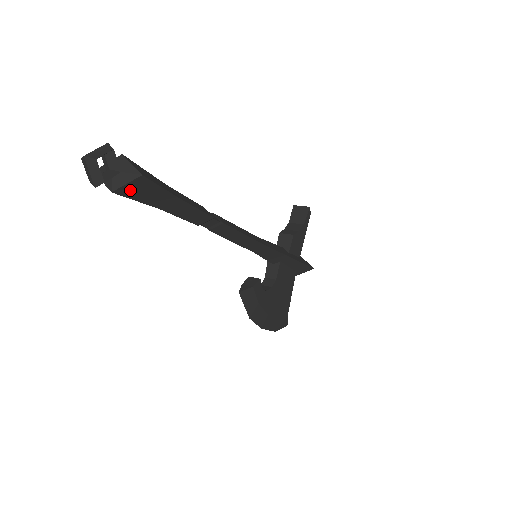
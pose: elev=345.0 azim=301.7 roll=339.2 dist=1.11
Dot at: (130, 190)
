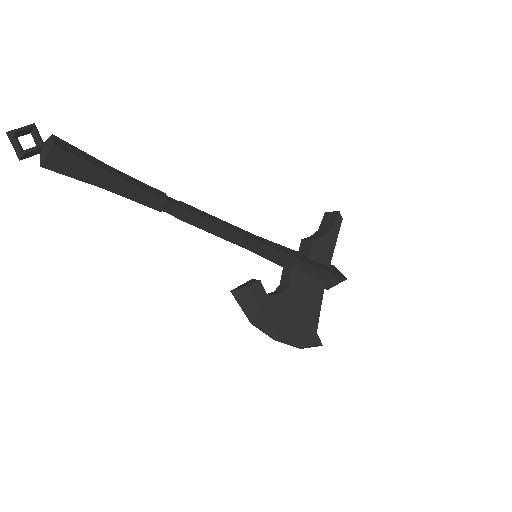
Dot at: (56, 164)
